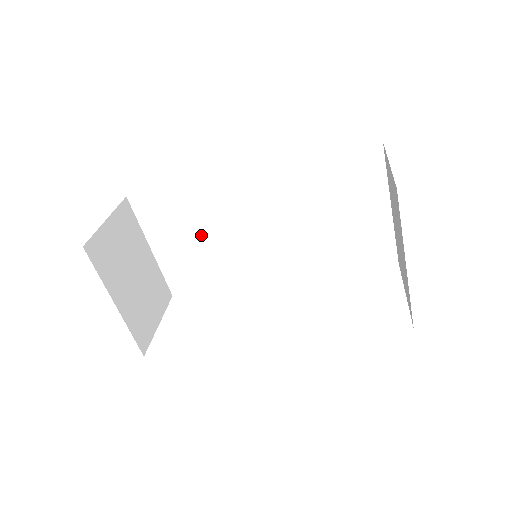
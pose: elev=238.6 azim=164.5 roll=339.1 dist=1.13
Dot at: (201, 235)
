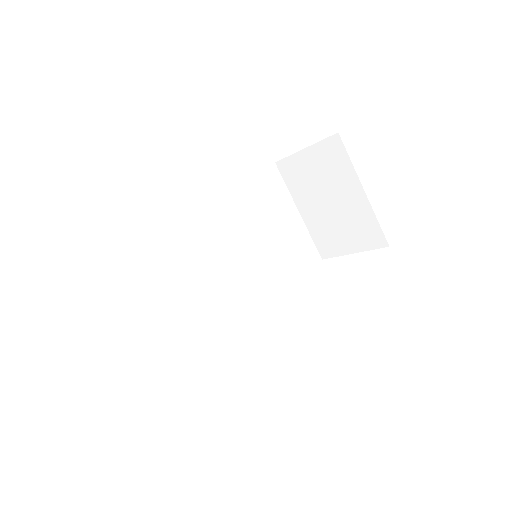
Dot at: (175, 291)
